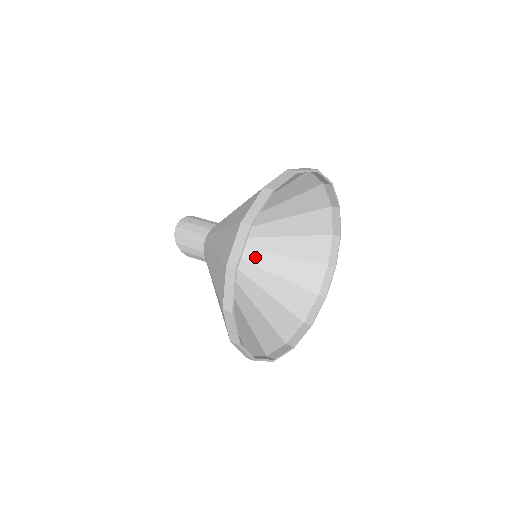
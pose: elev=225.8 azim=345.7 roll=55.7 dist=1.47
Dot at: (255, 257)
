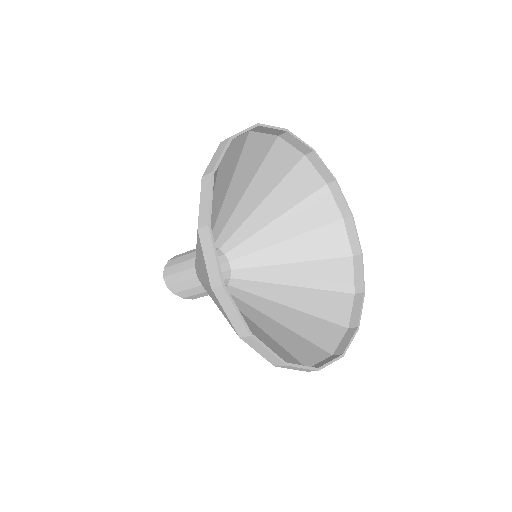
Dot at: (262, 258)
